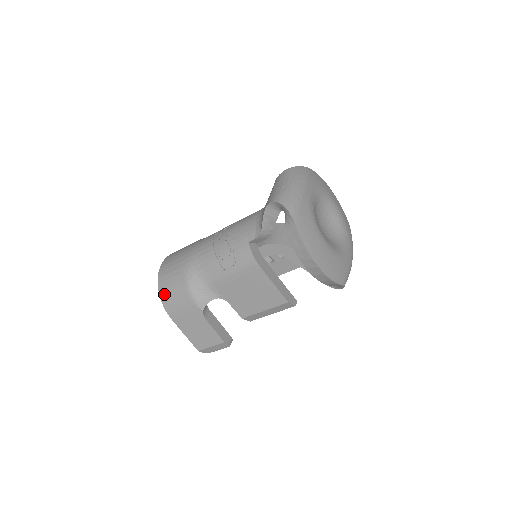
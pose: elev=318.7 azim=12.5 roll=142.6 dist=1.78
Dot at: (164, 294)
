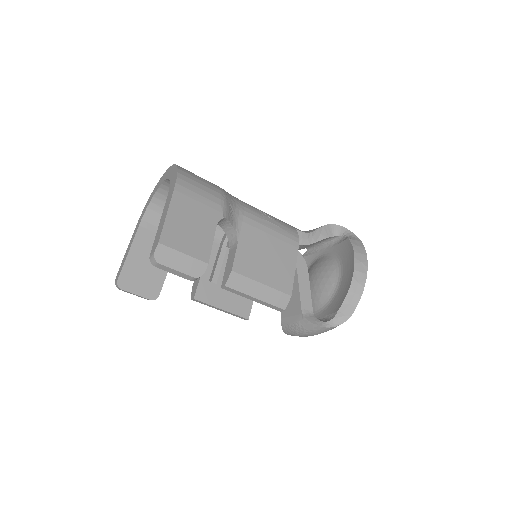
Dot at: (186, 172)
